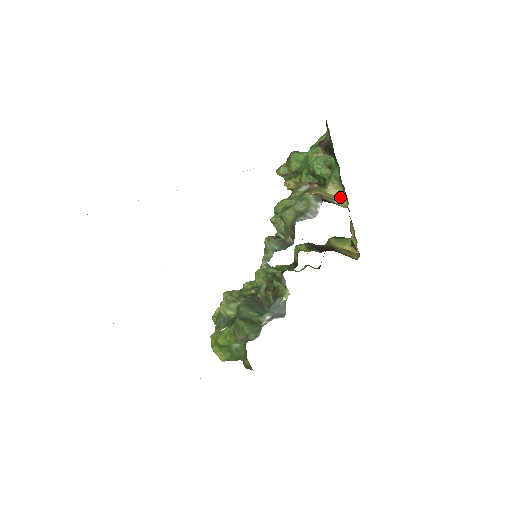
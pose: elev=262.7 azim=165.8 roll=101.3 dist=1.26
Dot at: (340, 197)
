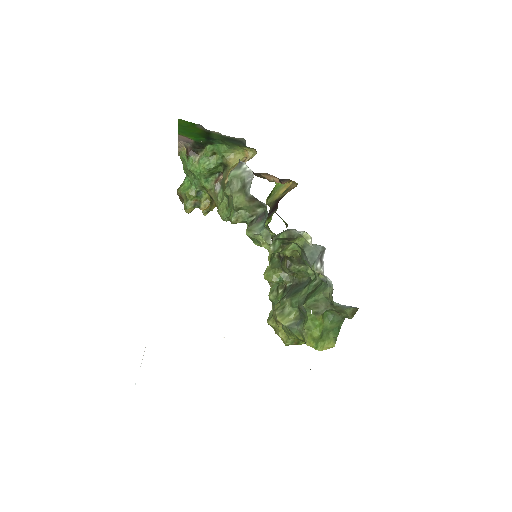
Dot at: (244, 157)
